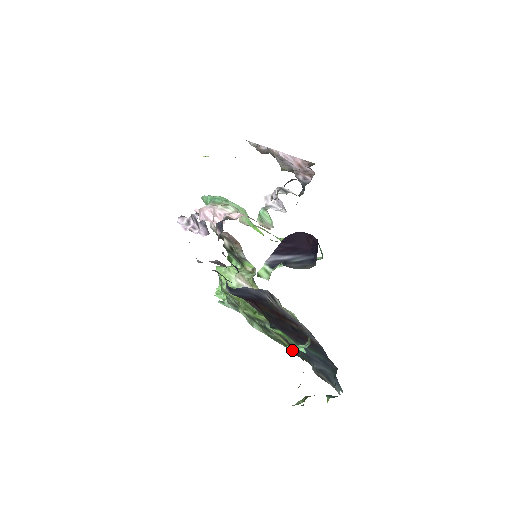
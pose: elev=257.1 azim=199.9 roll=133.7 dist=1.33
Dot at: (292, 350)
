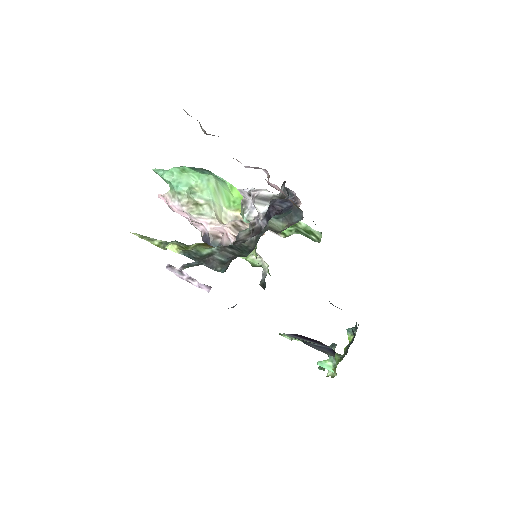
Dot at: occluded
